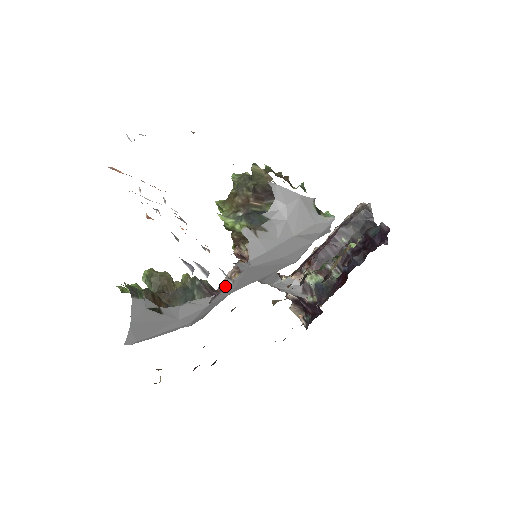
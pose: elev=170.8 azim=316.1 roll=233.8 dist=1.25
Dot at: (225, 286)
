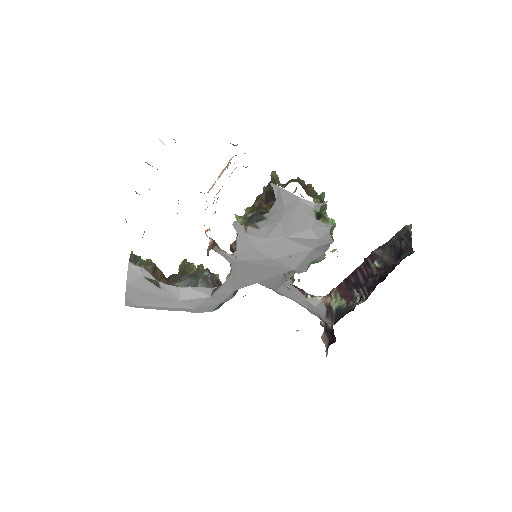
Dot at: (227, 281)
